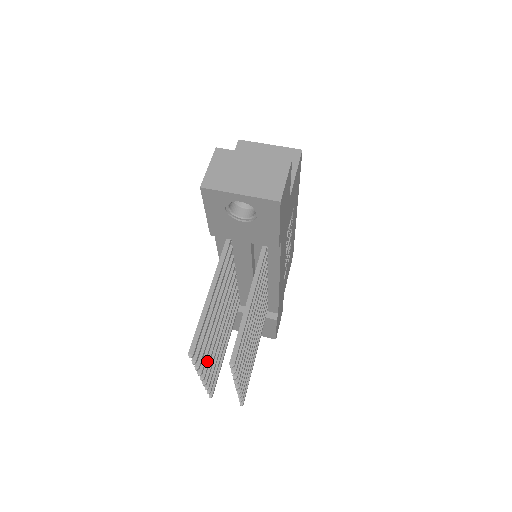
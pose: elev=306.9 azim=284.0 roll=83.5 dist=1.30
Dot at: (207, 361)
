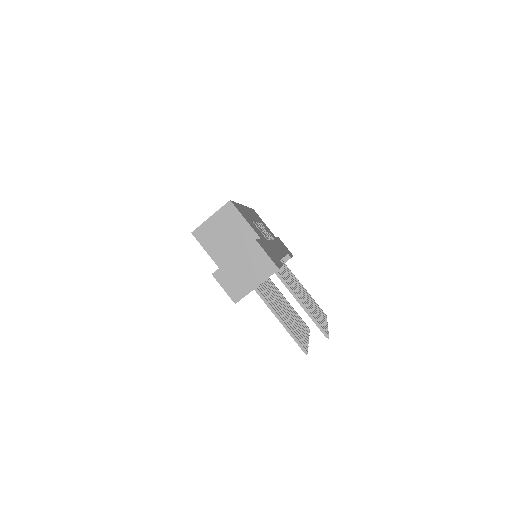
Dot at: occluded
